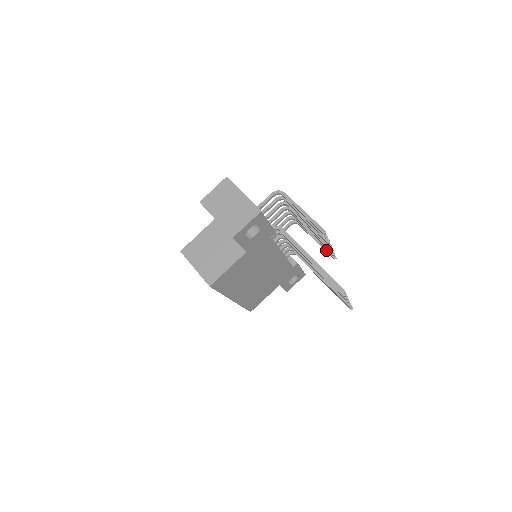
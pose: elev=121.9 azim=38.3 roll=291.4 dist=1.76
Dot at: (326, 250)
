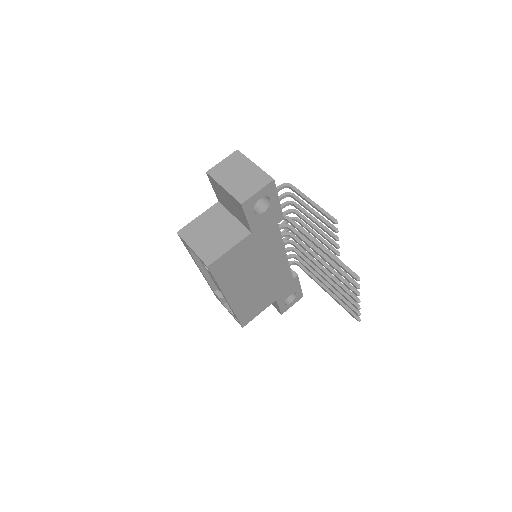
Dot at: occluded
